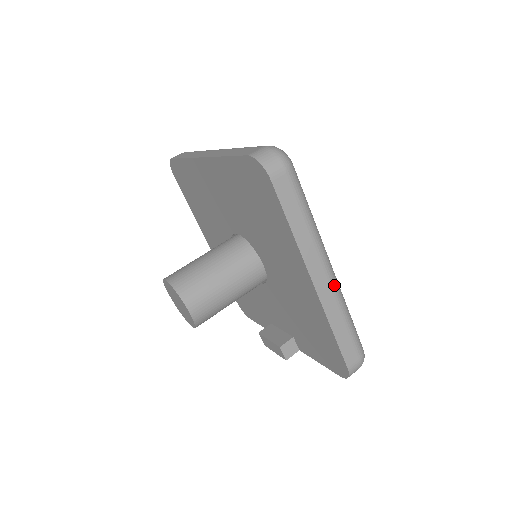
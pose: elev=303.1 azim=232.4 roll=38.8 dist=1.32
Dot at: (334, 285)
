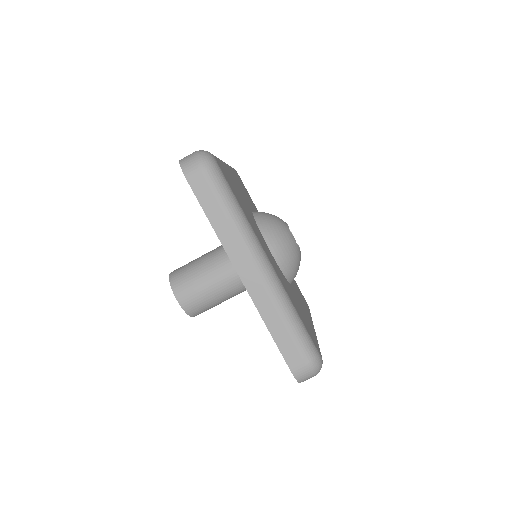
Dot at: occluded
